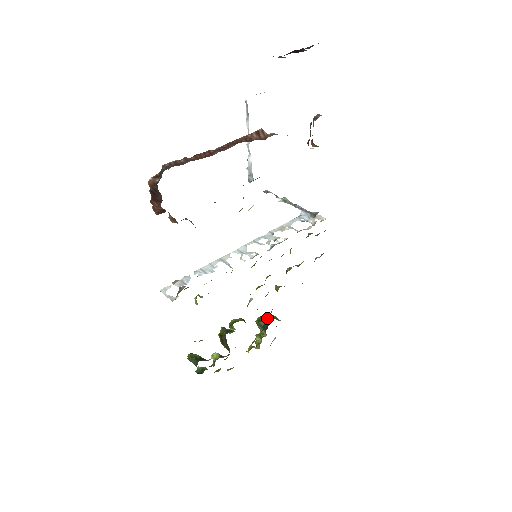
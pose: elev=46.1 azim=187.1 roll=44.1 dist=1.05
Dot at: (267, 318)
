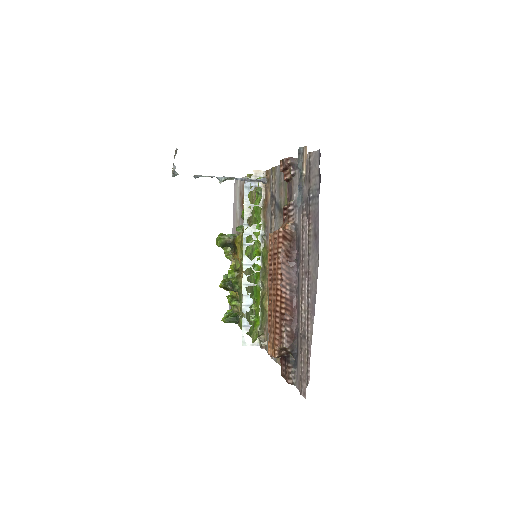
Dot at: (226, 240)
